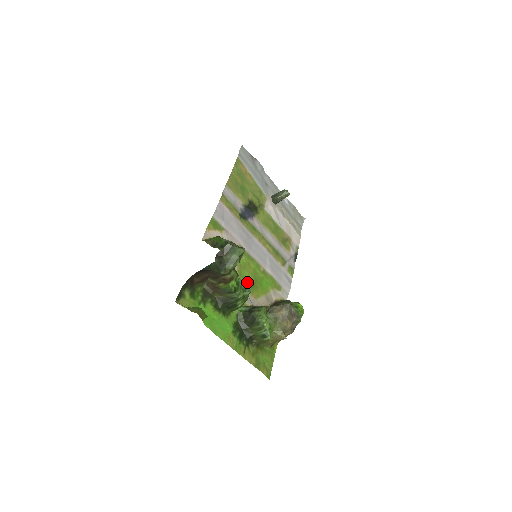
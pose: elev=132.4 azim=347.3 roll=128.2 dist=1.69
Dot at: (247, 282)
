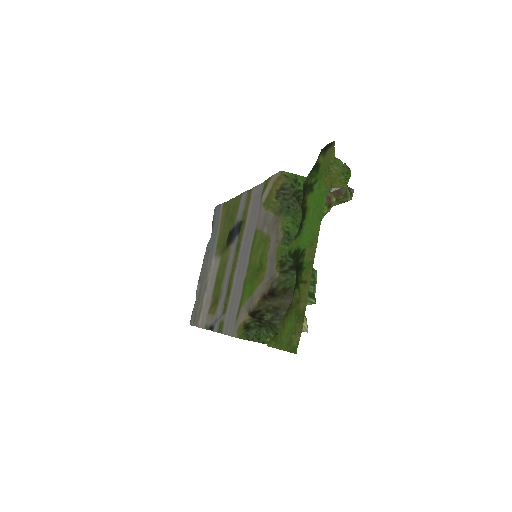
Dot at: (263, 256)
